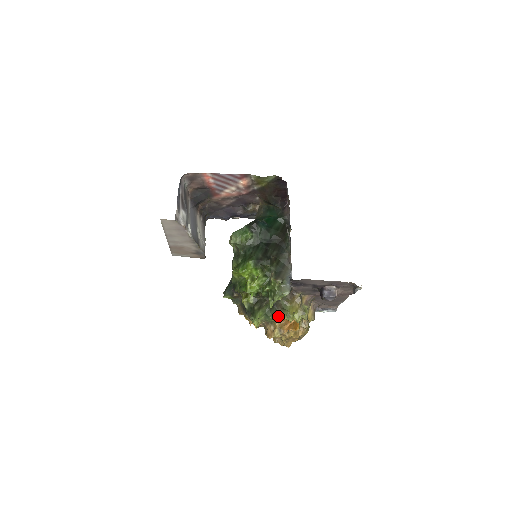
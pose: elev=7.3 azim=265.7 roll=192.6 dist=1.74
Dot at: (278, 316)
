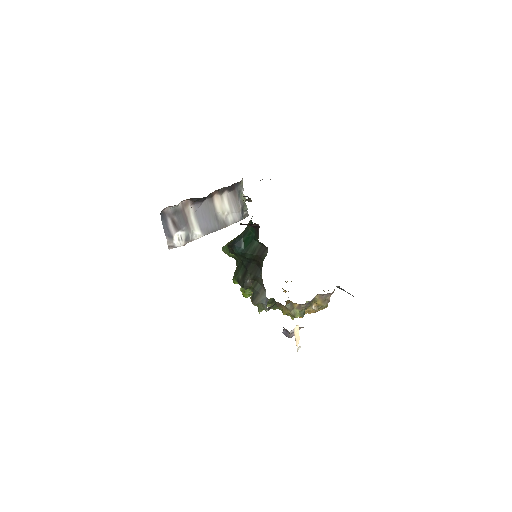
Dot at: (287, 301)
